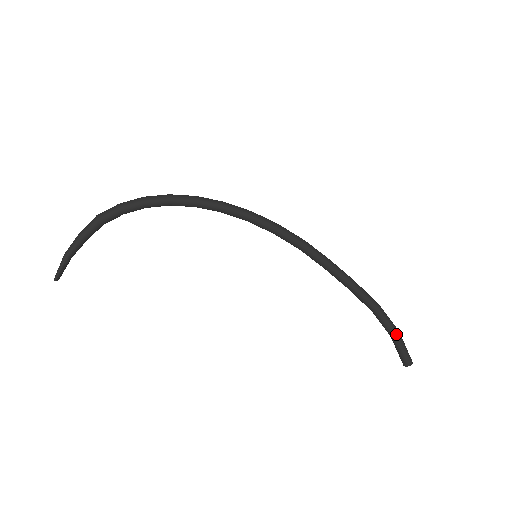
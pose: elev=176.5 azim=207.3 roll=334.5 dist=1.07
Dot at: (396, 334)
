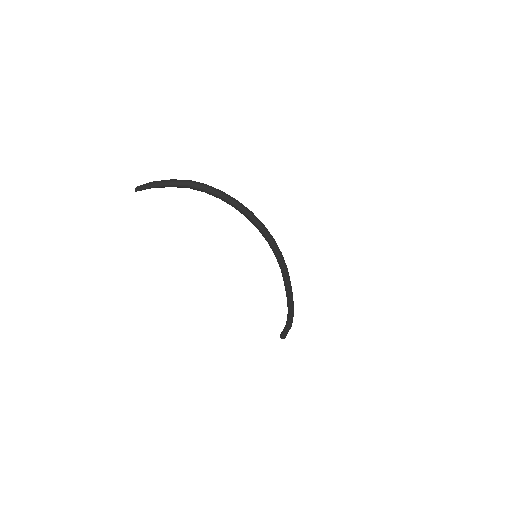
Dot at: (289, 327)
